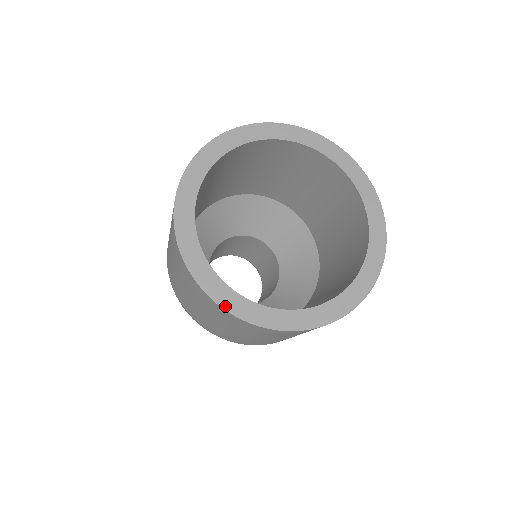
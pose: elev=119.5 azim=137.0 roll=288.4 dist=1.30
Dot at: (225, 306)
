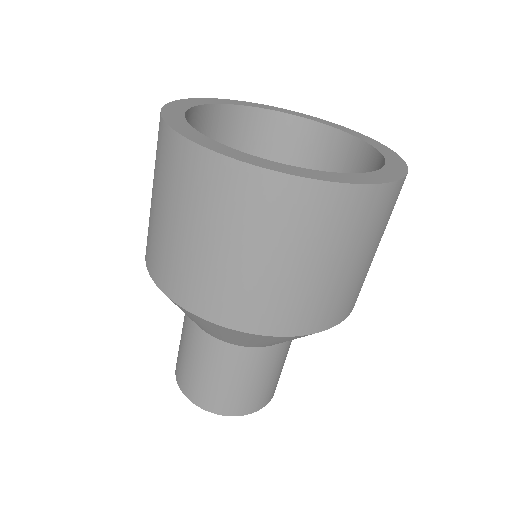
Dot at: (230, 156)
